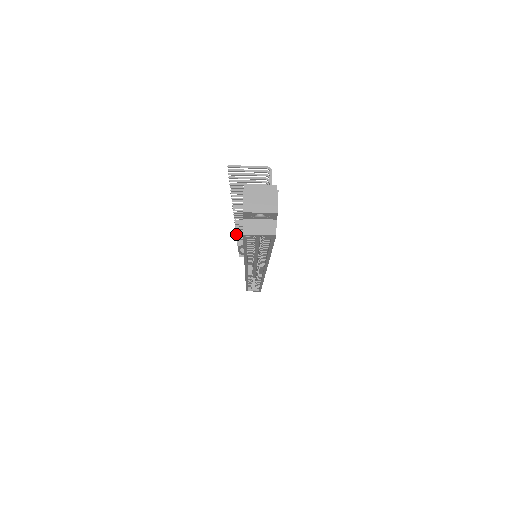
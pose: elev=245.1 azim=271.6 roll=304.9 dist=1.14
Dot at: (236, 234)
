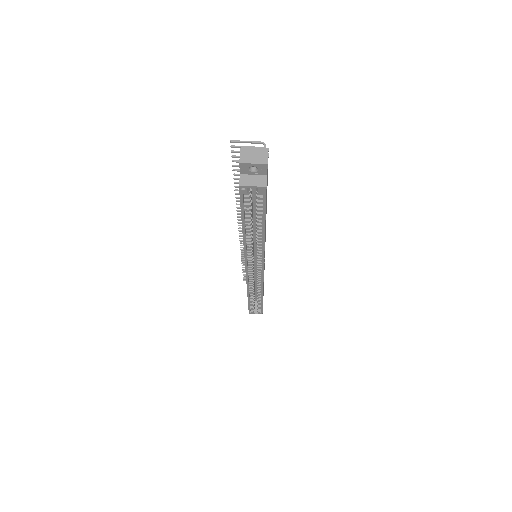
Dot at: (240, 242)
